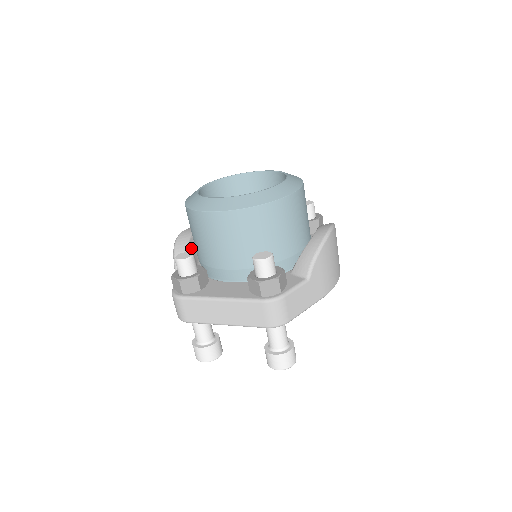
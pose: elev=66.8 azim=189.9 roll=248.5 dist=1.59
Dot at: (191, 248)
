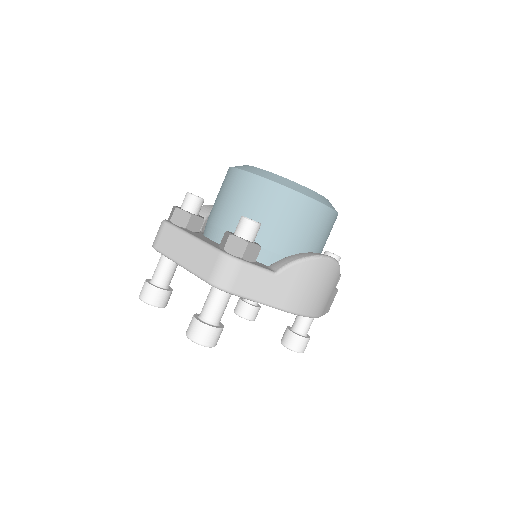
Dot at: occluded
